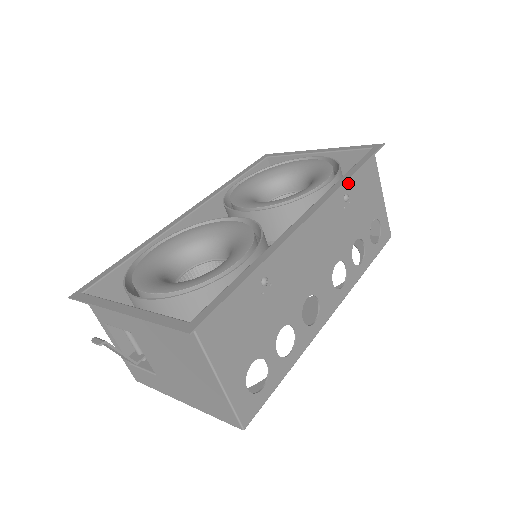
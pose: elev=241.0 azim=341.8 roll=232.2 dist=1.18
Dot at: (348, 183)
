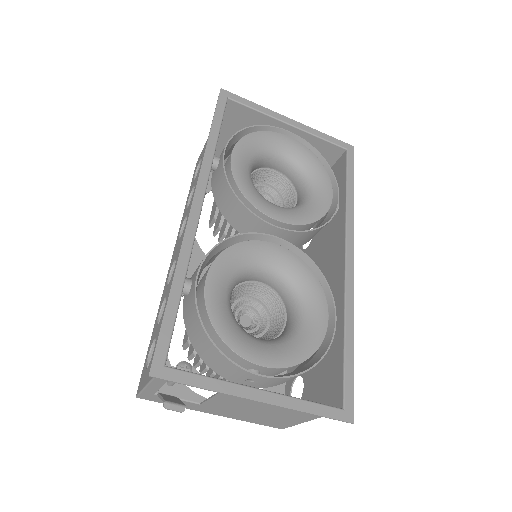
Dot at: (342, 197)
